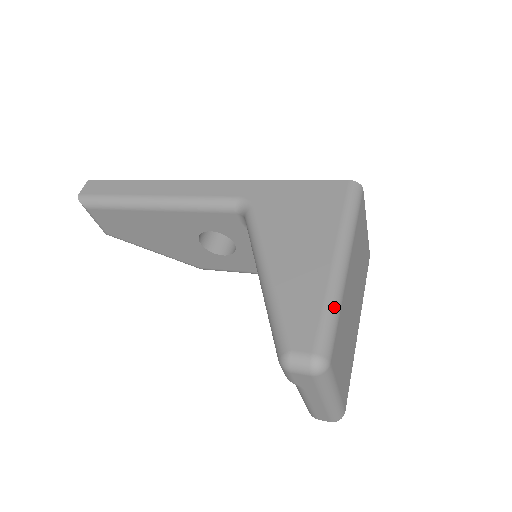
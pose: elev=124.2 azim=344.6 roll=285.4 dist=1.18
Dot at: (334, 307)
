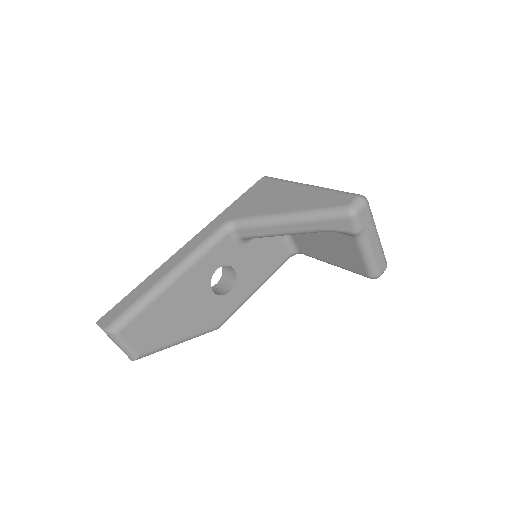
Dot at: (334, 190)
